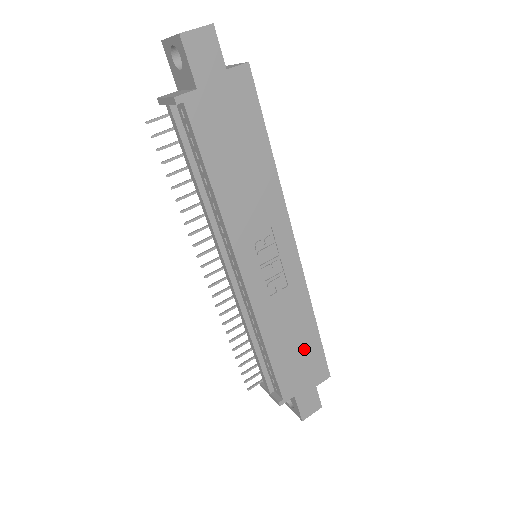
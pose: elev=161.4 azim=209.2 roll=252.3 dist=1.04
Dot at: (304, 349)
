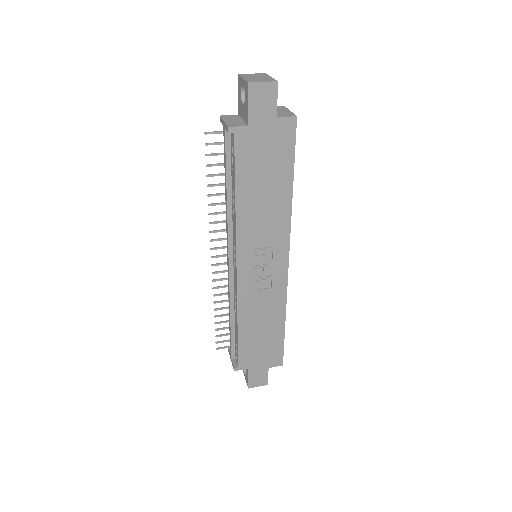
Dot at: (268, 338)
